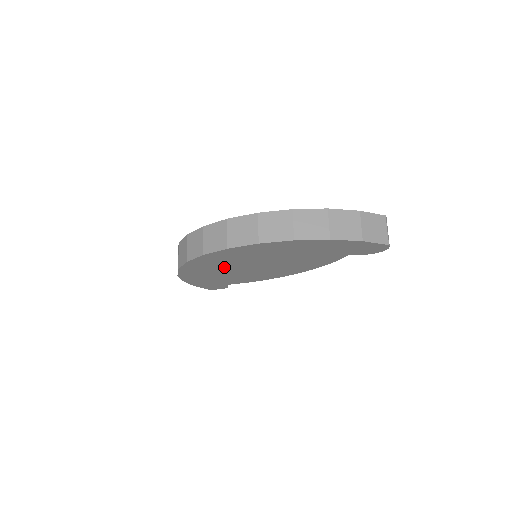
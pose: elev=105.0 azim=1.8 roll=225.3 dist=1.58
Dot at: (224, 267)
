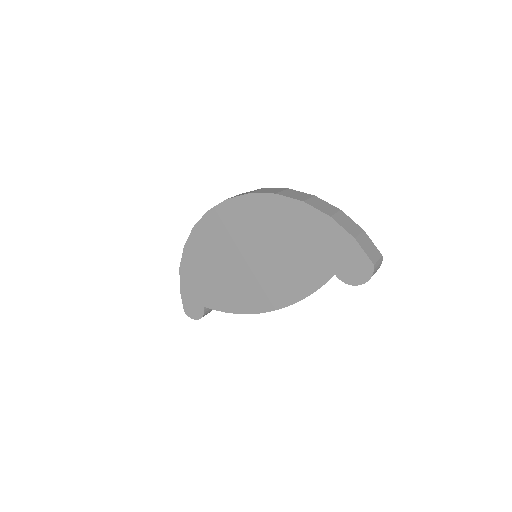
Dot at: (226, 246)
